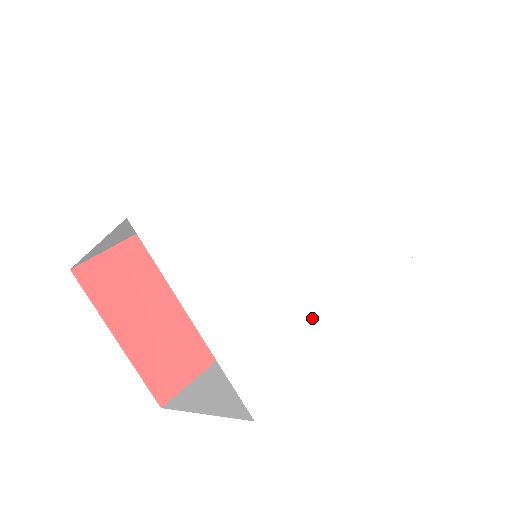
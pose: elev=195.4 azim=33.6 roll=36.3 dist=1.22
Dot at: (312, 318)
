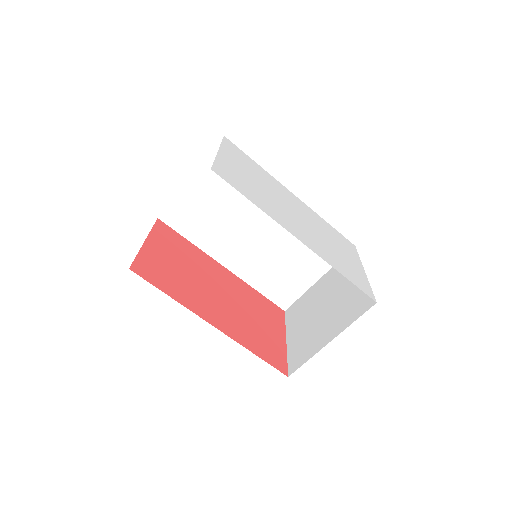
Dot at: (271, 209)
